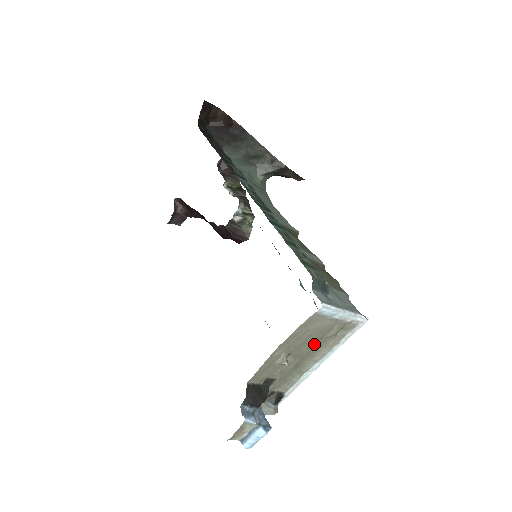
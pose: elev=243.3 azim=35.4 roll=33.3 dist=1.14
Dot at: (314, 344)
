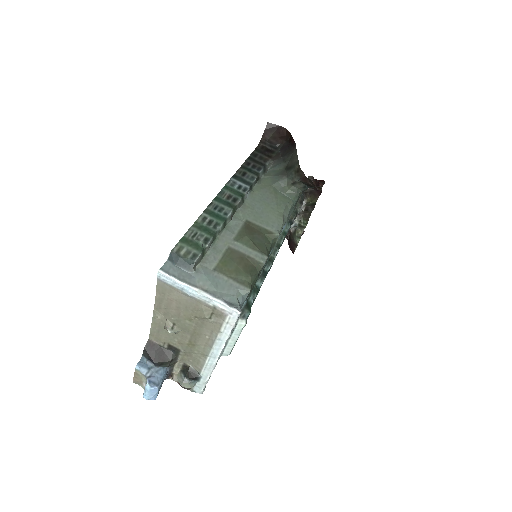
Dot at: (194, 322)
